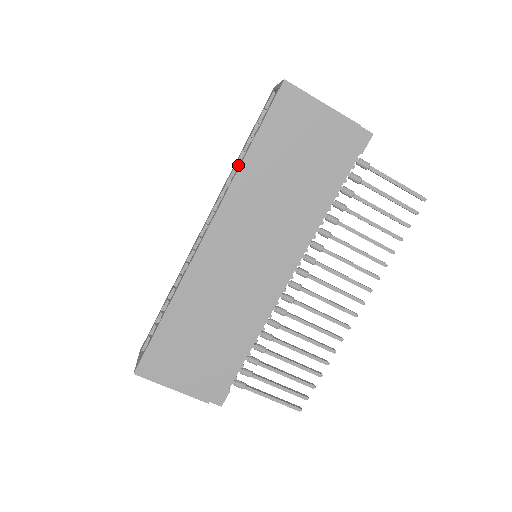
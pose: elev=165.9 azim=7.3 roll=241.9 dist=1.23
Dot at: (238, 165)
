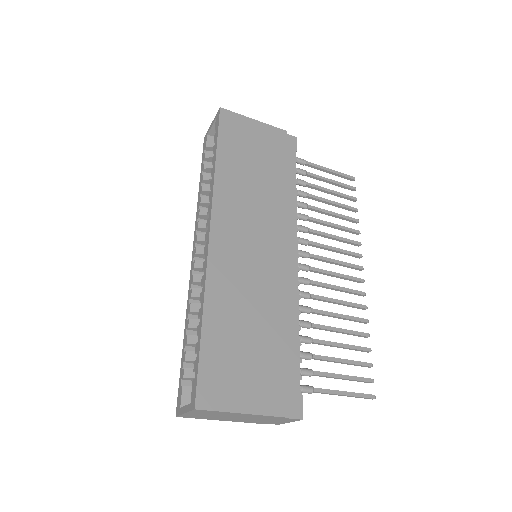
Dot at: (204, 191)
